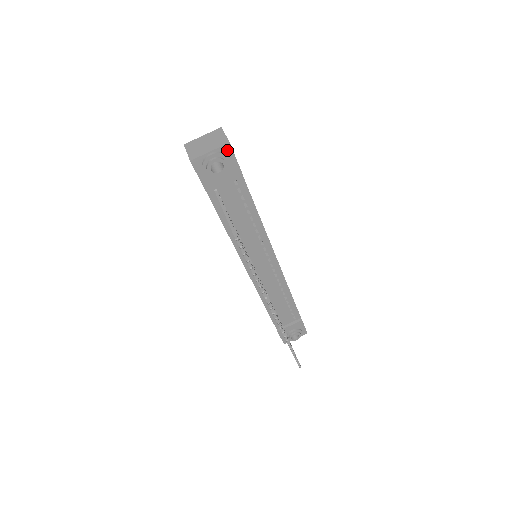
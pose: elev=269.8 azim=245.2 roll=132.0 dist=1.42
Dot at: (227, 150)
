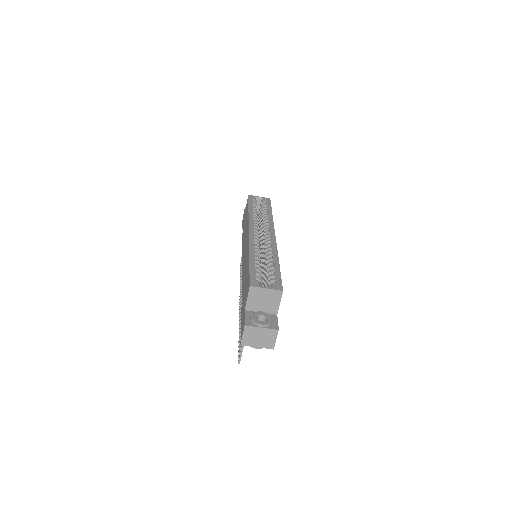
Dot at: occluded
